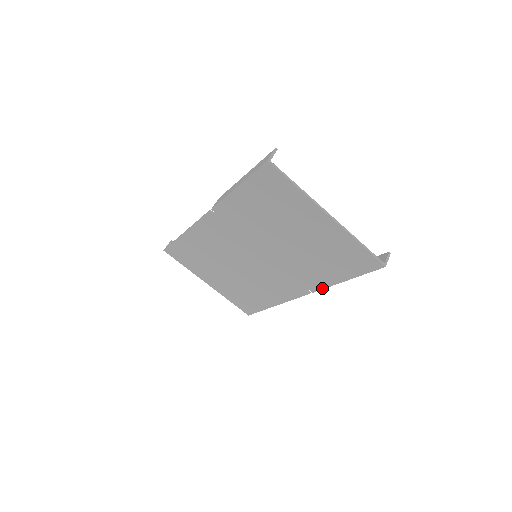
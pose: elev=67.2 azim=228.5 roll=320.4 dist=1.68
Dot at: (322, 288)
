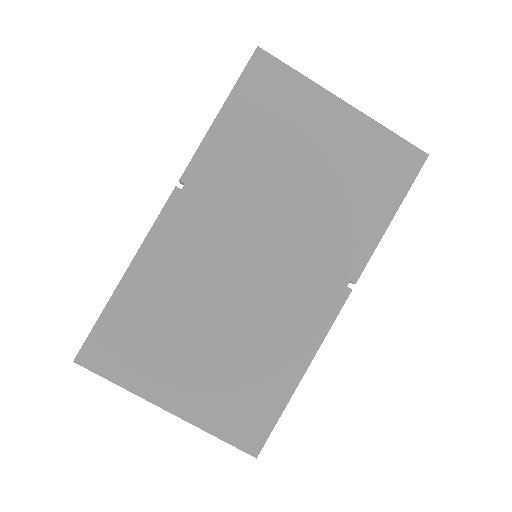
Dot at: (366, 261)
